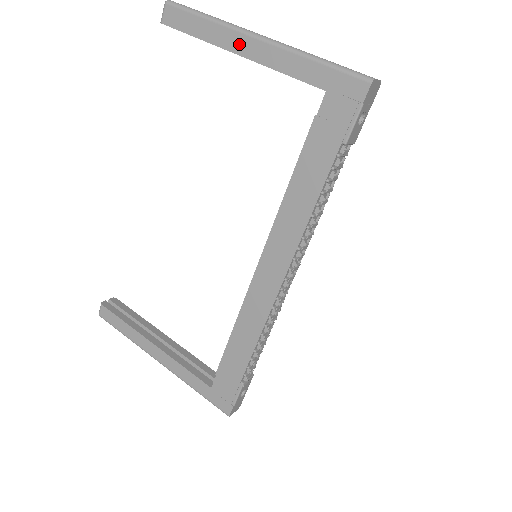
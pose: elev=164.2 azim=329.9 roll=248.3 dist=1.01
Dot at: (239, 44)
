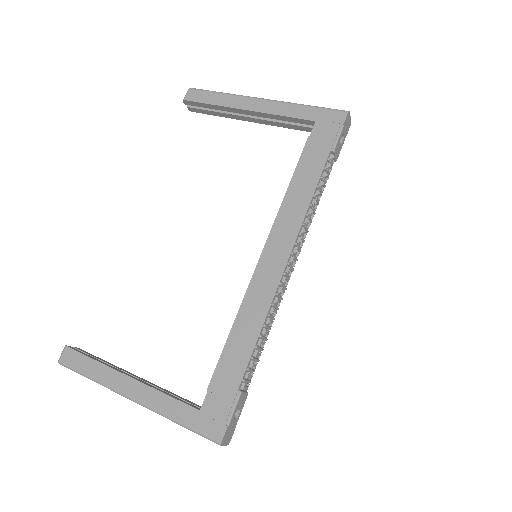
Dot at: (247, 104)
